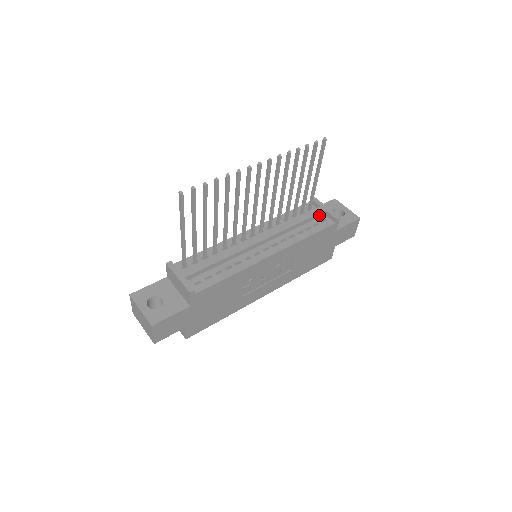
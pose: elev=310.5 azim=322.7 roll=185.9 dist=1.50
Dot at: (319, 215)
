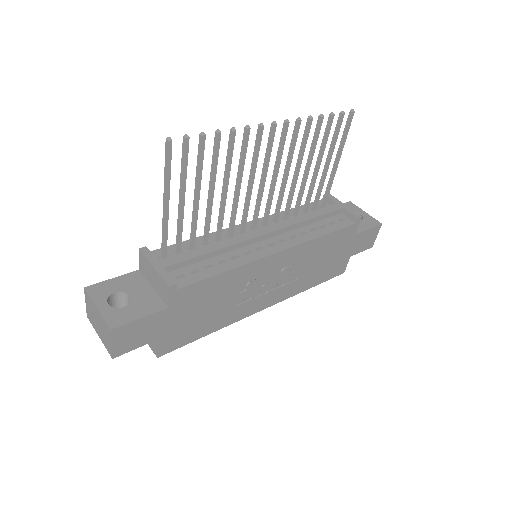
Dot at: (335, 213)
